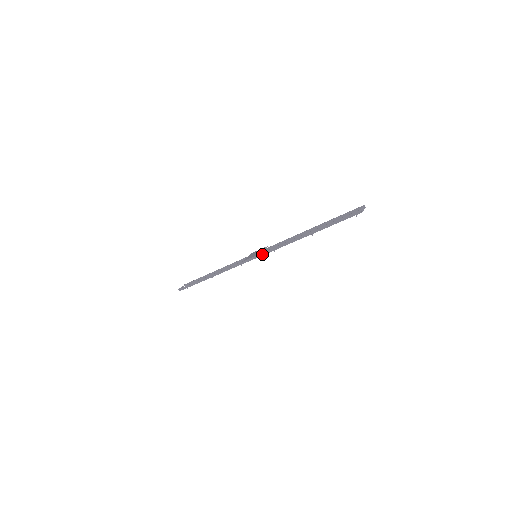
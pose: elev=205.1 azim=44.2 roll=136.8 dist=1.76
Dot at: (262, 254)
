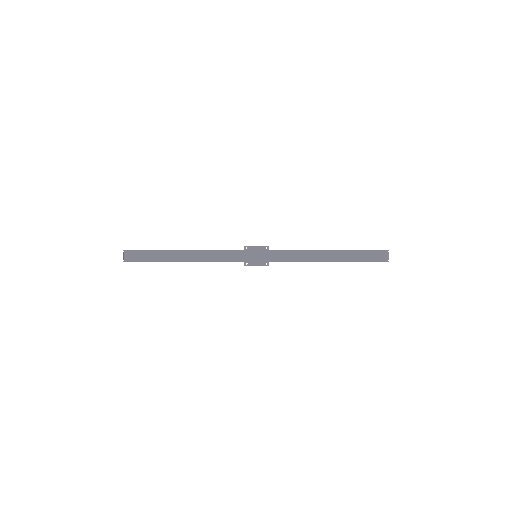
Dot at: occluded
